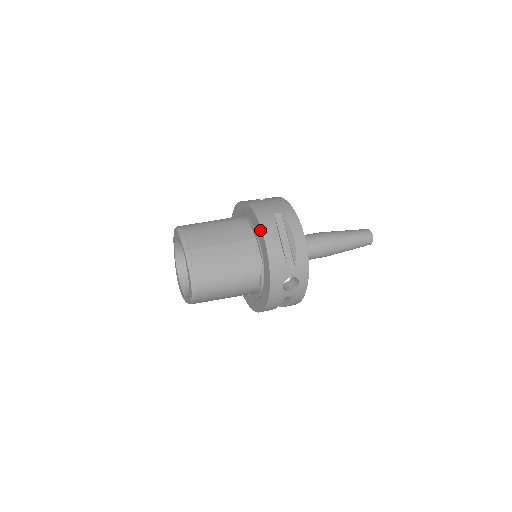
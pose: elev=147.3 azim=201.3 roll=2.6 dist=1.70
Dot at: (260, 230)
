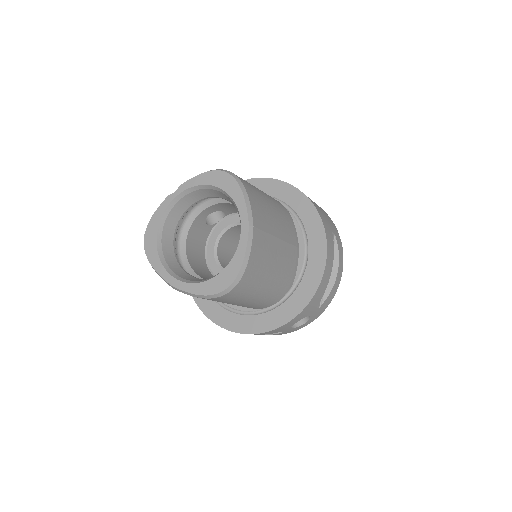
Dot at: (323, 247)
